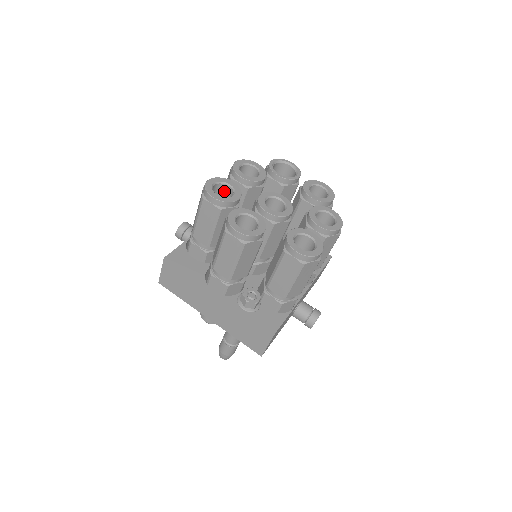
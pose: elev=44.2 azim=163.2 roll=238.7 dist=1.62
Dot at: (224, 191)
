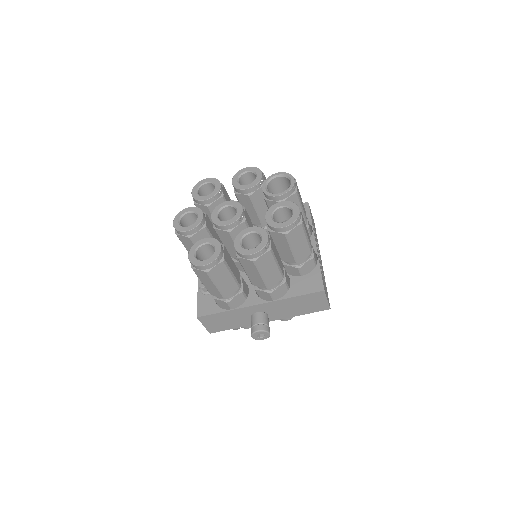
Dot at: occluded
